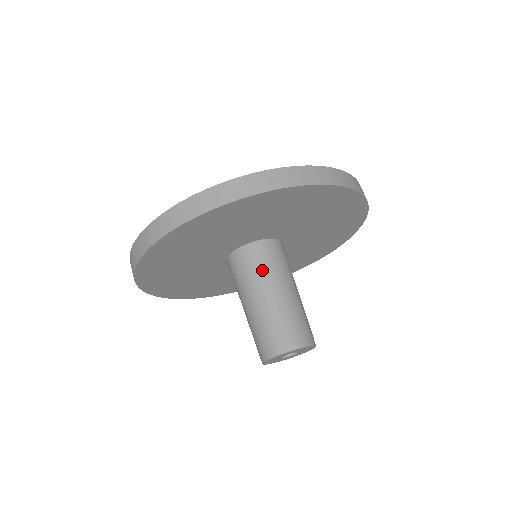
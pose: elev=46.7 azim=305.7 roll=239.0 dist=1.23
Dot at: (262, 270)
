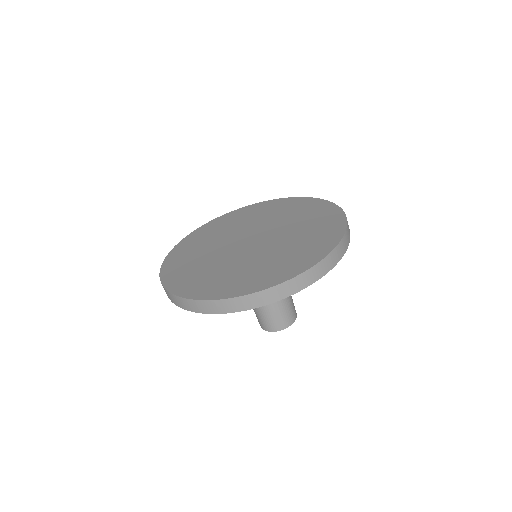
Dot at: occluded
